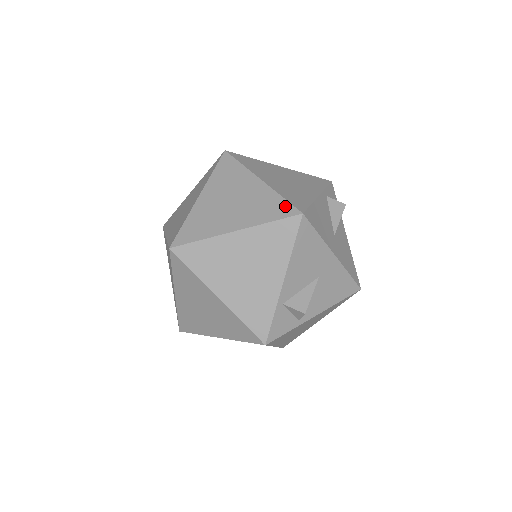
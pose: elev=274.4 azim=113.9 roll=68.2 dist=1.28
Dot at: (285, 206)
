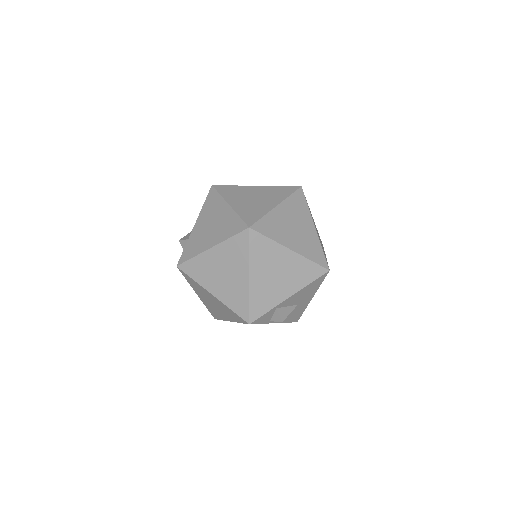
Dot at: (323, 257)
